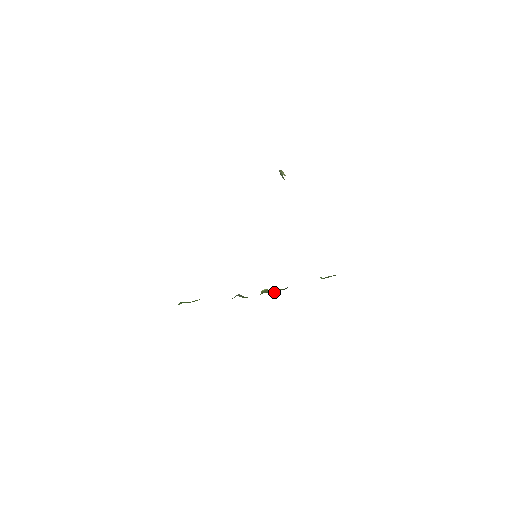
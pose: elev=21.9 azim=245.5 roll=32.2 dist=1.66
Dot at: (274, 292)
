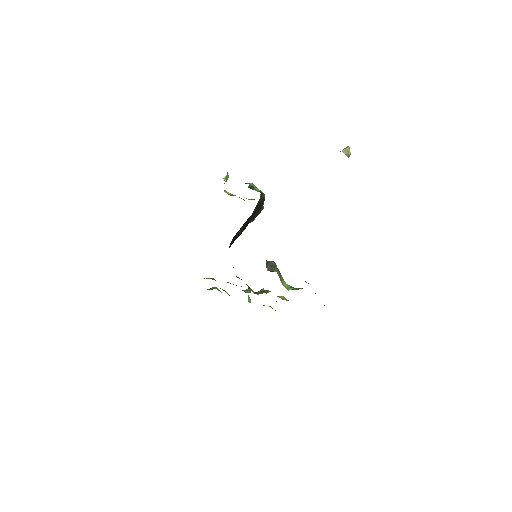
Dot at: (258, 294)
